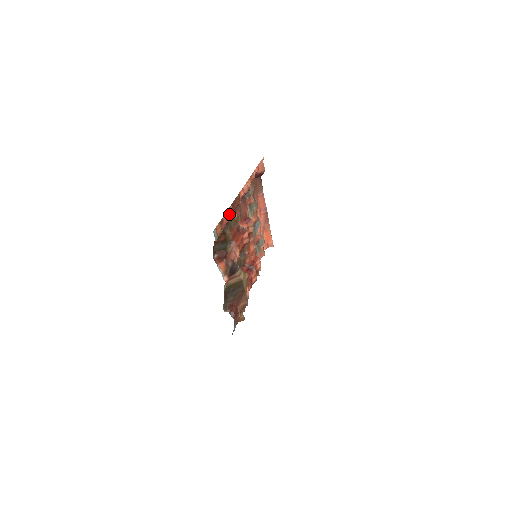
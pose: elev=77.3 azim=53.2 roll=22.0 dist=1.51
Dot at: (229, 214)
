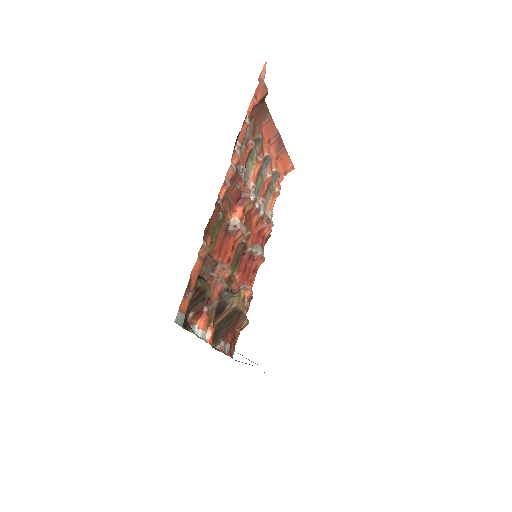
Dot at: (202, 254)
